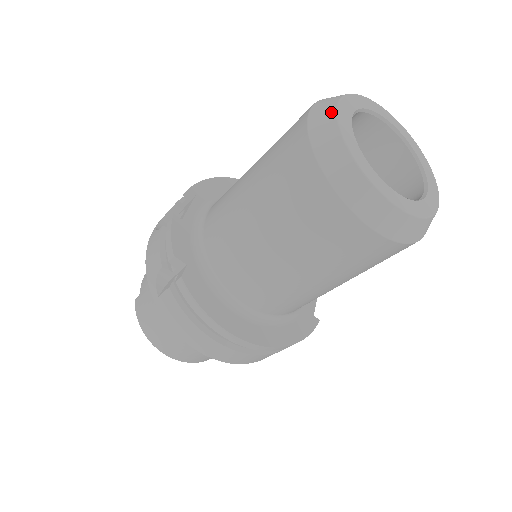
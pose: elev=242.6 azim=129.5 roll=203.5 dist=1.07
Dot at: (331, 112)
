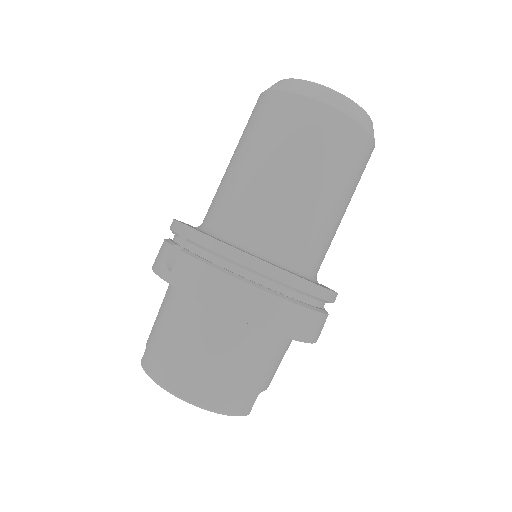
Dot at: occluded
